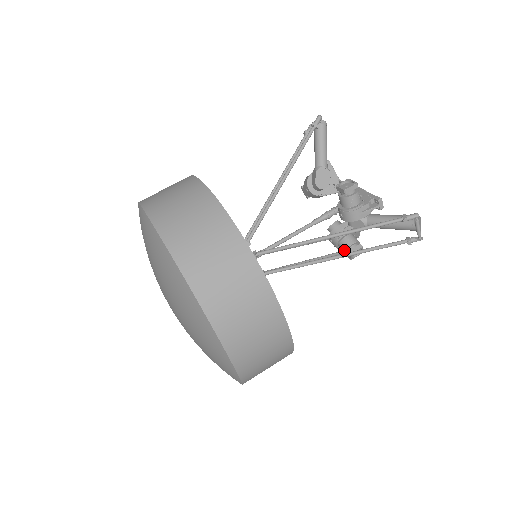
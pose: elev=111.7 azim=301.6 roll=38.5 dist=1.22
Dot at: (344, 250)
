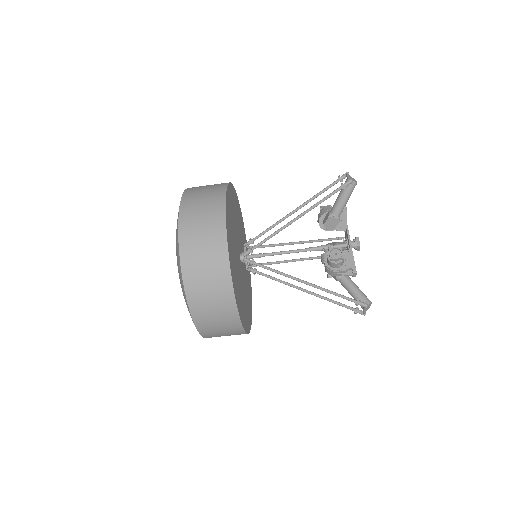
Dot at: (325, 271)
